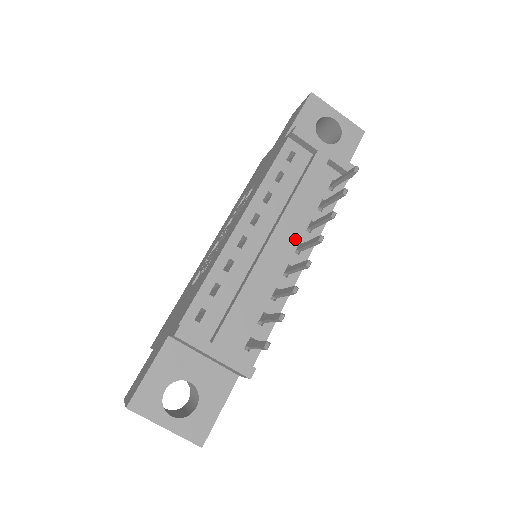
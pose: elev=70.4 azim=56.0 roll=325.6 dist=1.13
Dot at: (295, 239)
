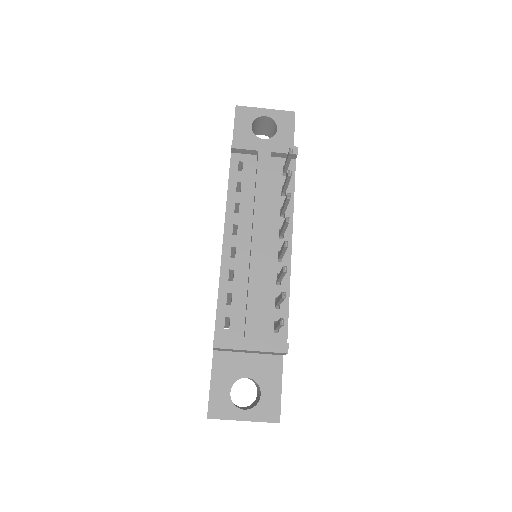
Dot at: (274, 229)
